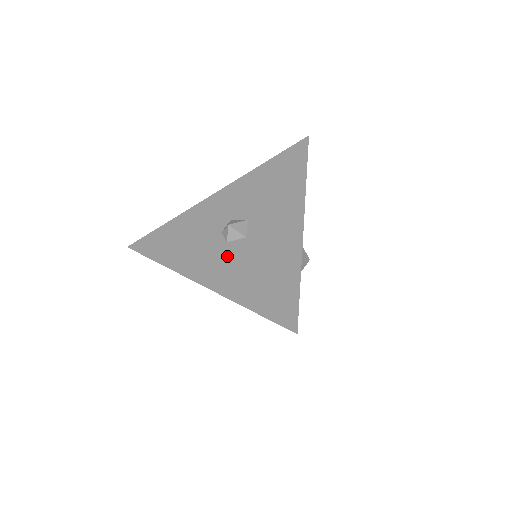
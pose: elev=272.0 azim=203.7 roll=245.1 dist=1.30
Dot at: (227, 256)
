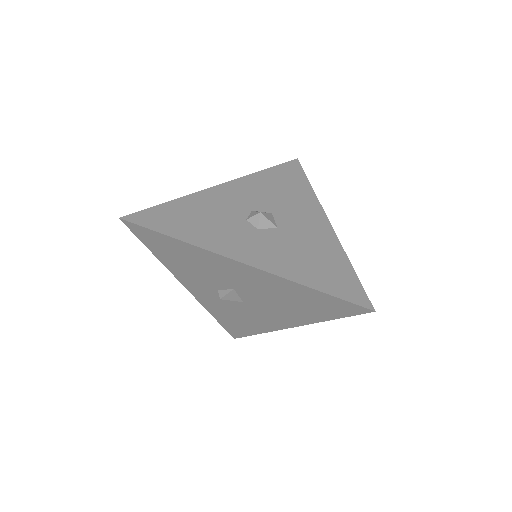
Dot at: (265, 241)
